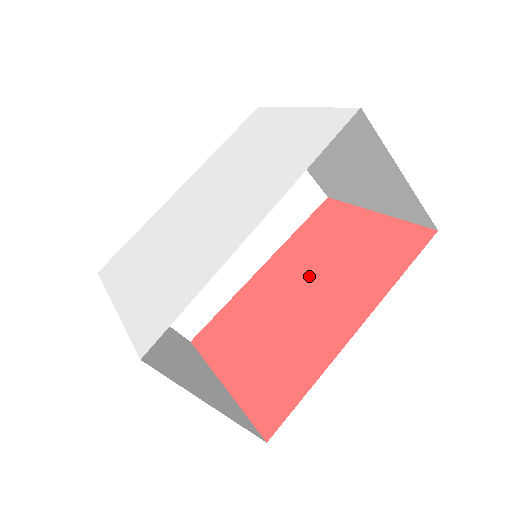
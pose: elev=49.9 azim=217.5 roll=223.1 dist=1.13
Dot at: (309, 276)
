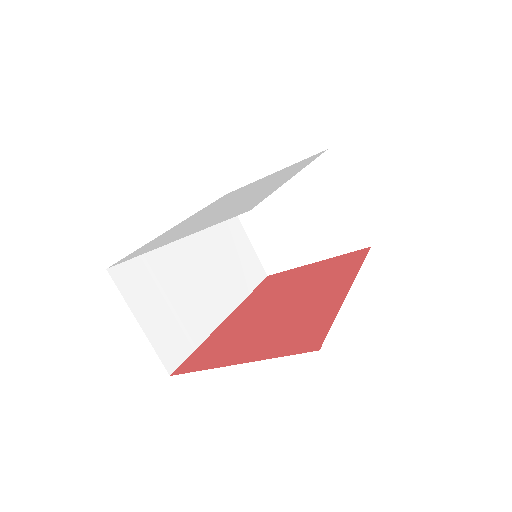
Dot at: (284, 297)
